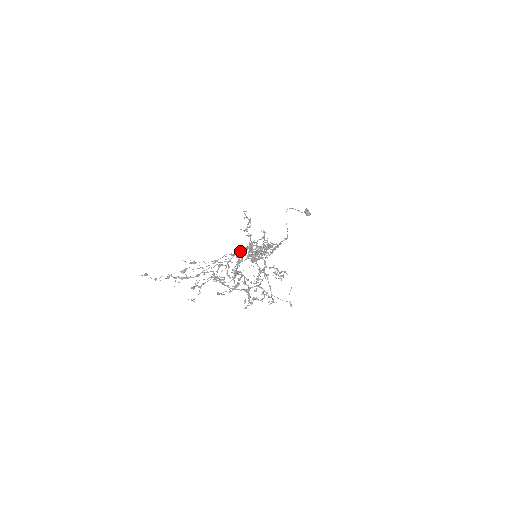
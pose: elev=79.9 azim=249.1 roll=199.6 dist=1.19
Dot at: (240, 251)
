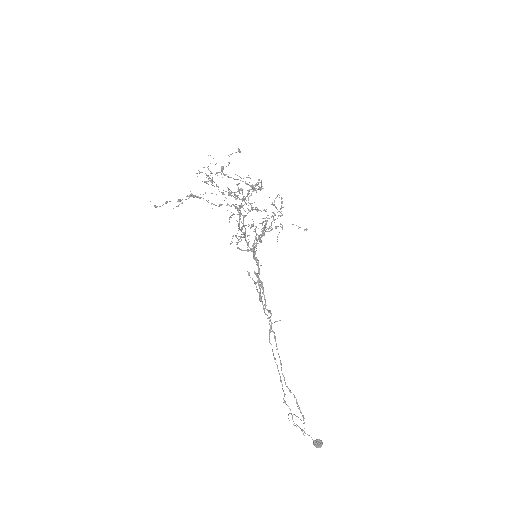
Dot at: (235, 195)
